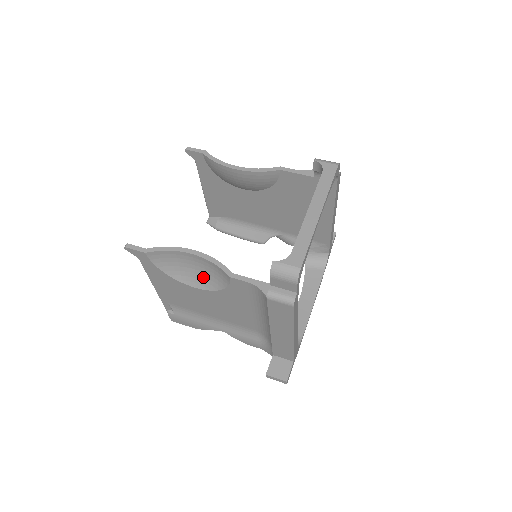
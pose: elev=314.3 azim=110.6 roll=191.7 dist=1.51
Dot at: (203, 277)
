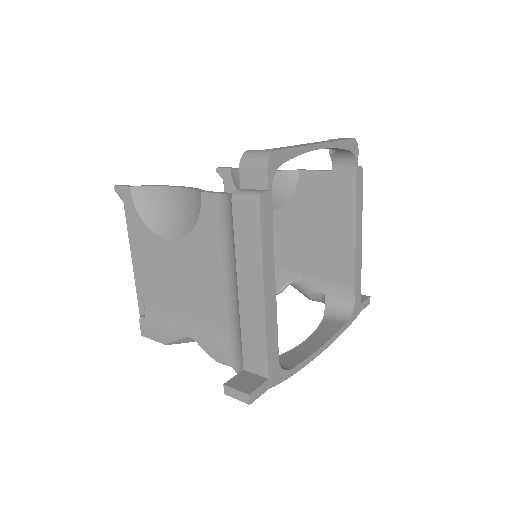
Dot at: (180, 223)
